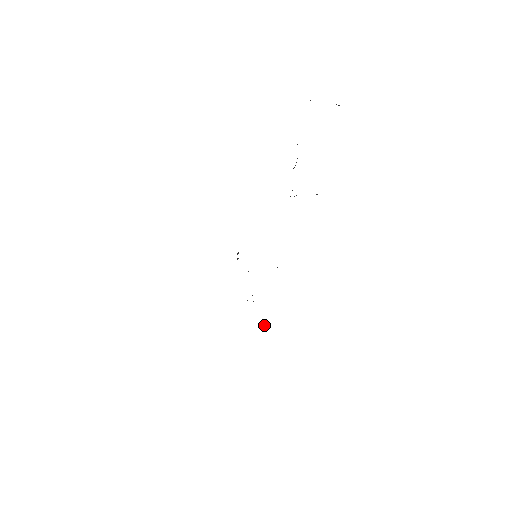
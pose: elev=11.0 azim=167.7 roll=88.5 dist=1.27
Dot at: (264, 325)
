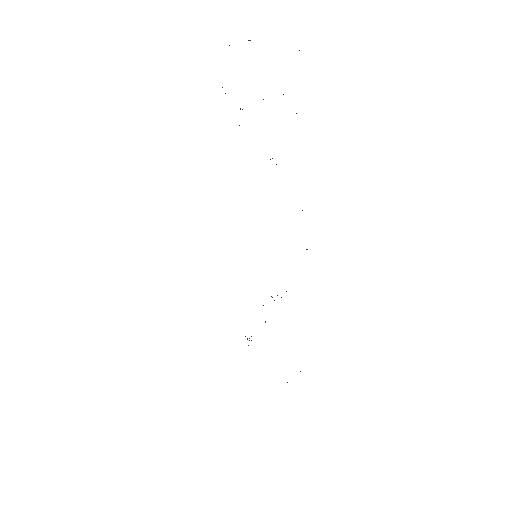
Dot at: (307, 249)
